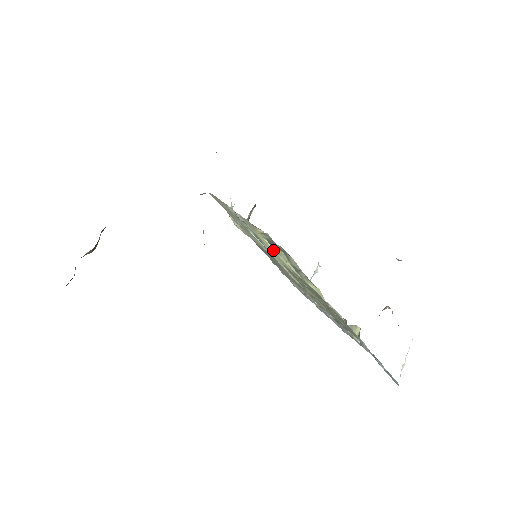
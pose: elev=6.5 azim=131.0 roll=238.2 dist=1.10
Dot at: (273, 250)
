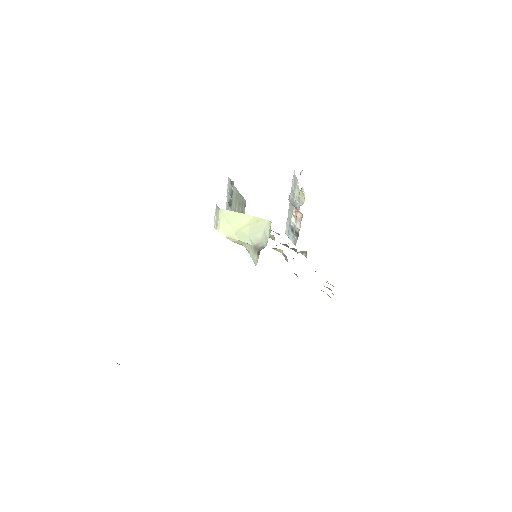
Dot at: occluded
